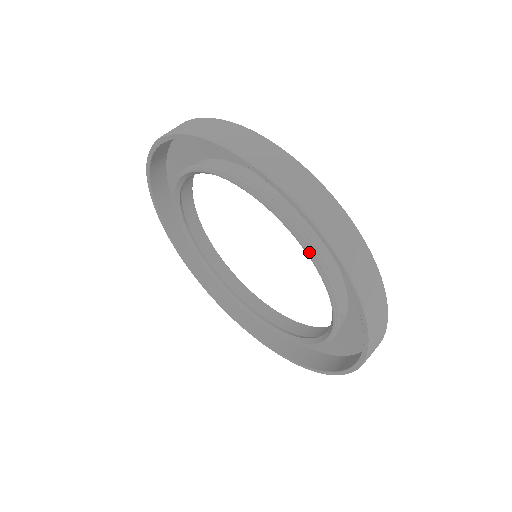
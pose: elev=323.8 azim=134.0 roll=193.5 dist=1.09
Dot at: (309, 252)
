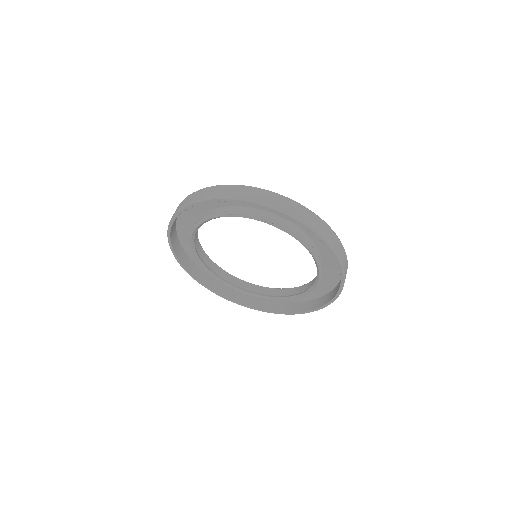
Dot at: (286, 230)
